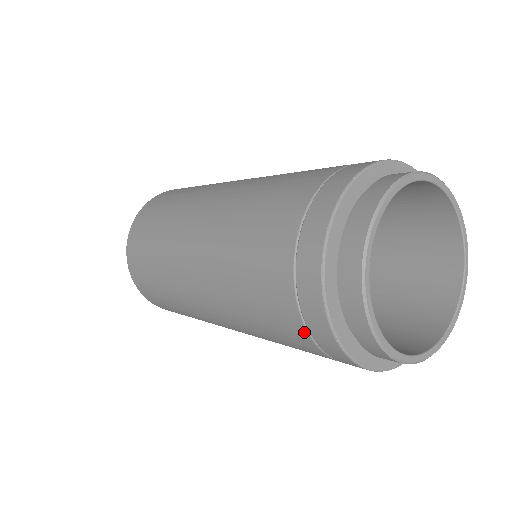
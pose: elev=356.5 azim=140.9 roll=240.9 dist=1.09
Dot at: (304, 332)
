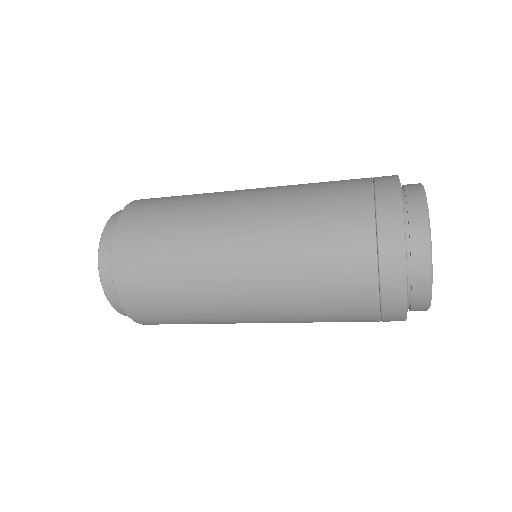
Dot at: (371, 238)
